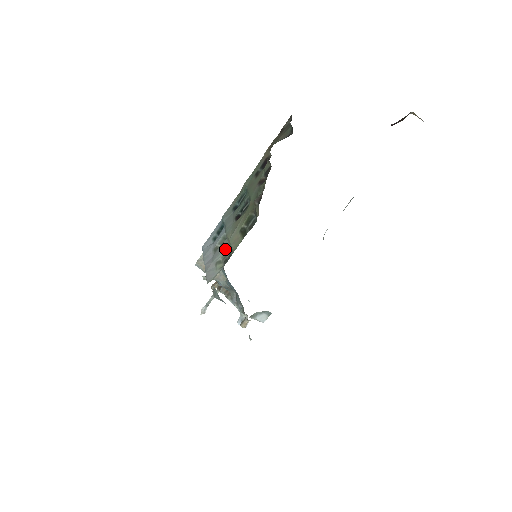
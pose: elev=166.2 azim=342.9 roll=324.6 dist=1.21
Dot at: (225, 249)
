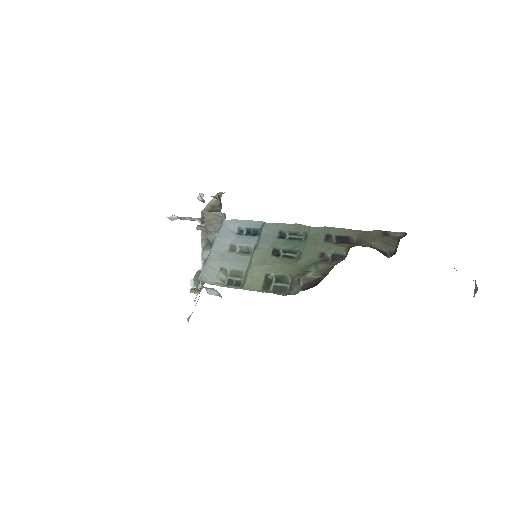
Dot at: (240, 269)
